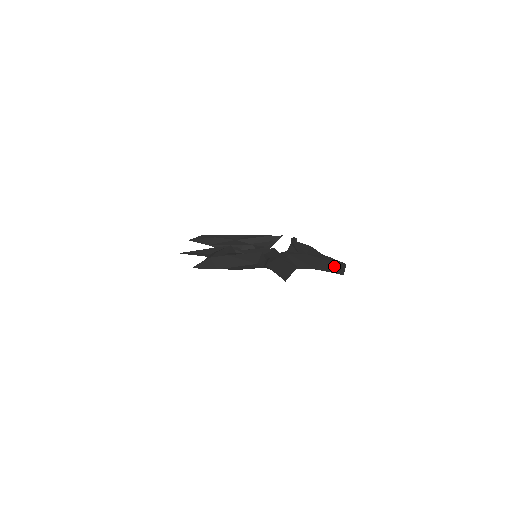
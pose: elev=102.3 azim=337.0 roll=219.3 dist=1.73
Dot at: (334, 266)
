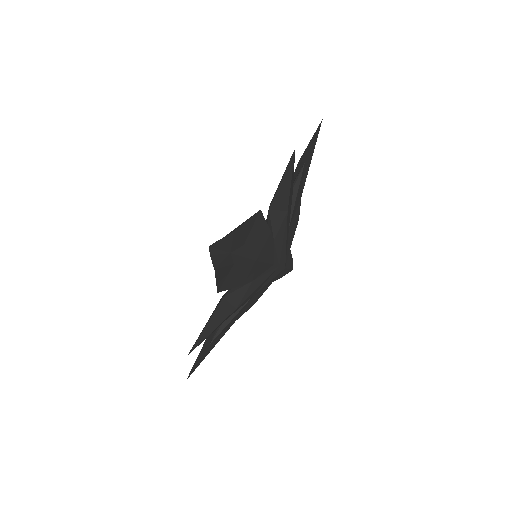
Dot at: (310, 140)
